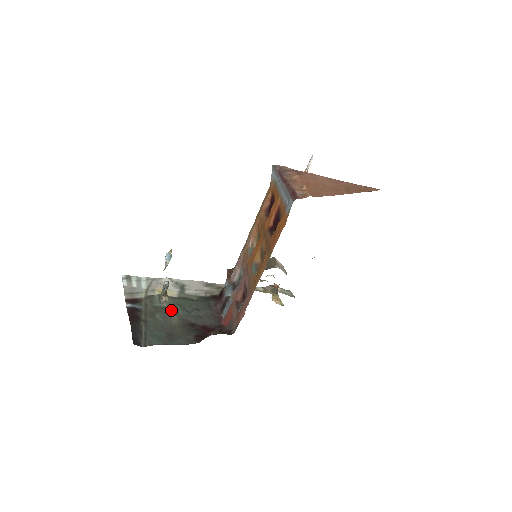
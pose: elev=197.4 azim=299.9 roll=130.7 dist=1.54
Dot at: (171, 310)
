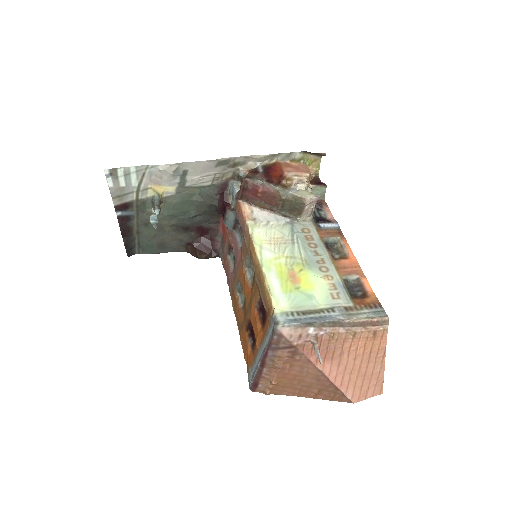
Dot at: (165, 218)
